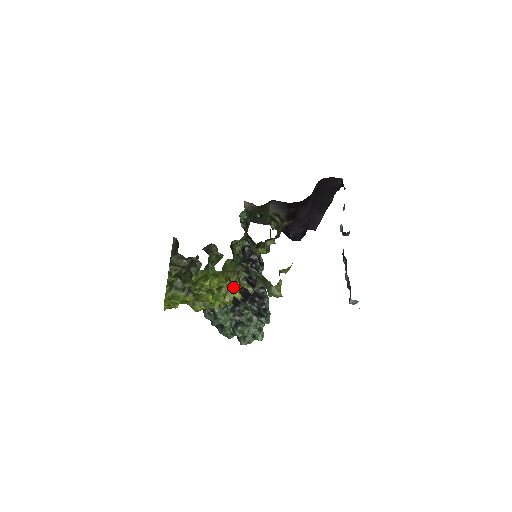
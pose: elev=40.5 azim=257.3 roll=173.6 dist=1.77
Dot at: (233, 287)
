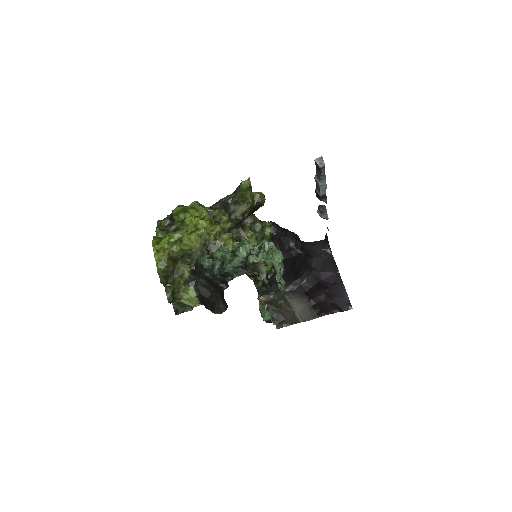
Dot at: occluded
